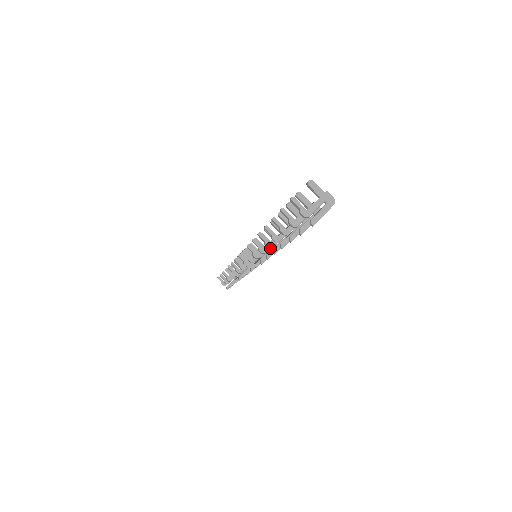
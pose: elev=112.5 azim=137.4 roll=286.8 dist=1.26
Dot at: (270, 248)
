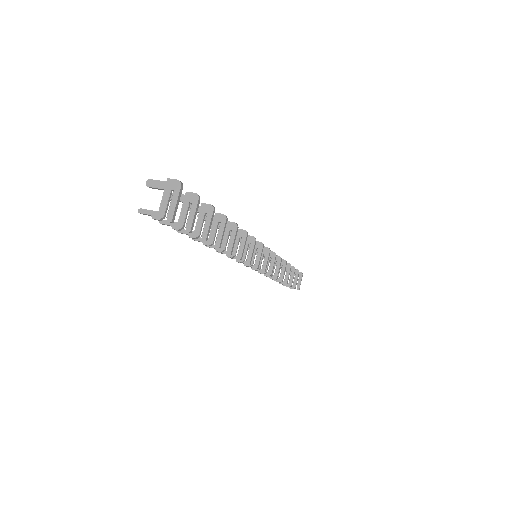
Dot at: occluded
